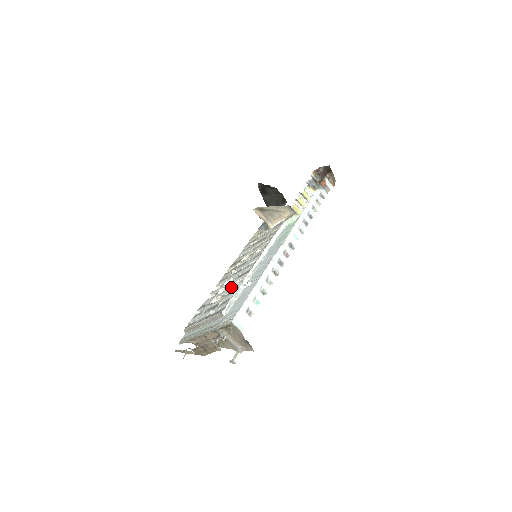
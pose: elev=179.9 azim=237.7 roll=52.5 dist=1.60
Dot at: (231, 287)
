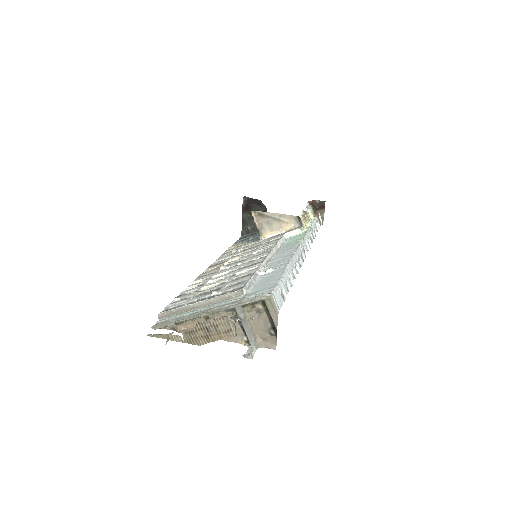
Dot at: (235, 275)
